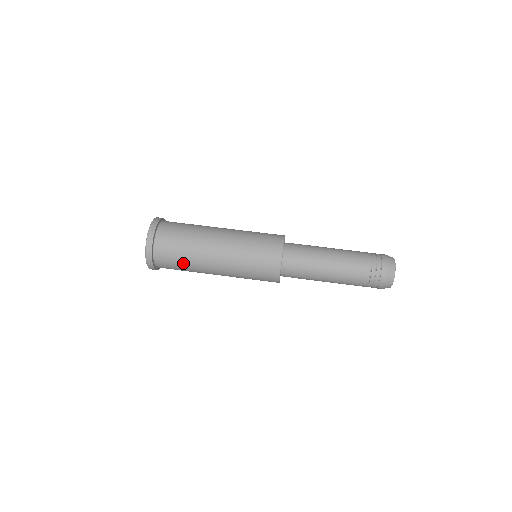
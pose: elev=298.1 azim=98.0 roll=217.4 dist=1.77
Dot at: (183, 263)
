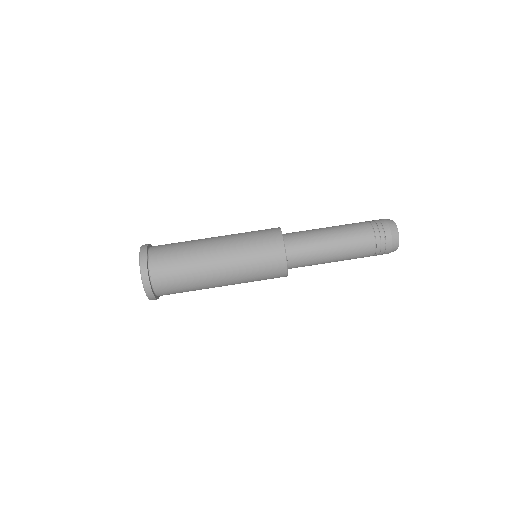
Dot at: (181, 268)
